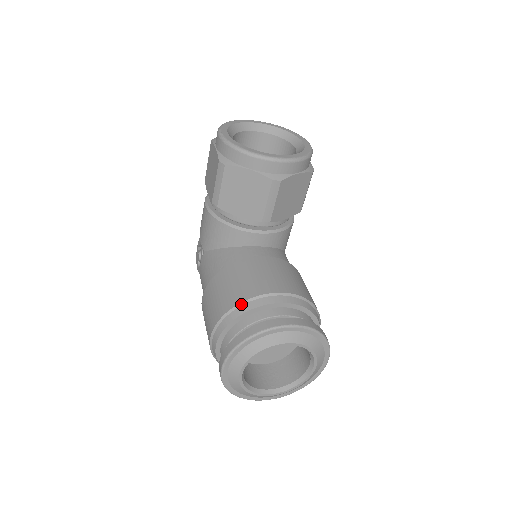
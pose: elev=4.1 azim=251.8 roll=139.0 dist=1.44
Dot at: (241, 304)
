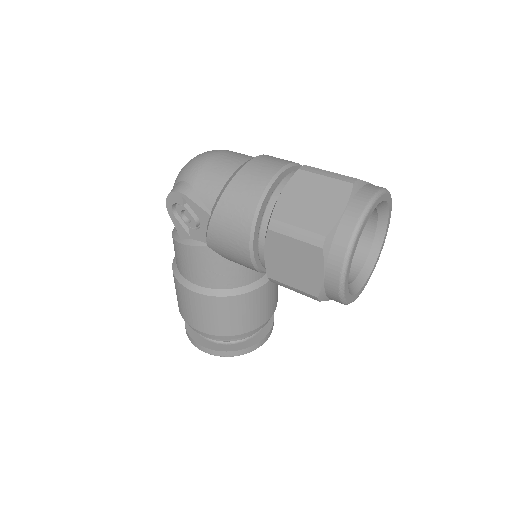
Dot at: (242, 334)
